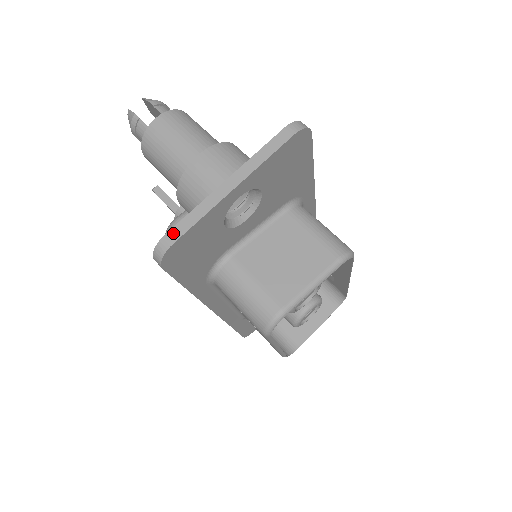
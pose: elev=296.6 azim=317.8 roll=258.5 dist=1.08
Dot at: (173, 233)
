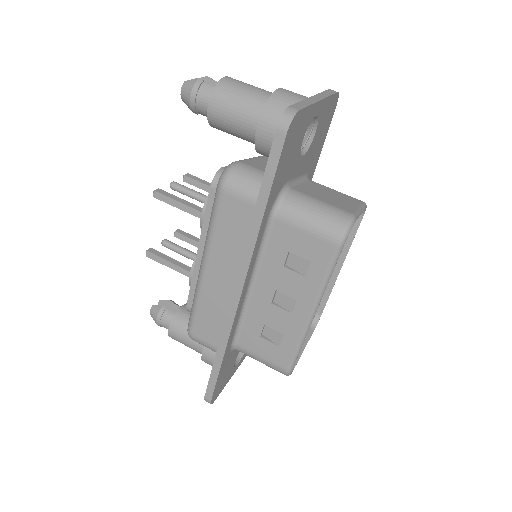
Dot at: (295, 106)
